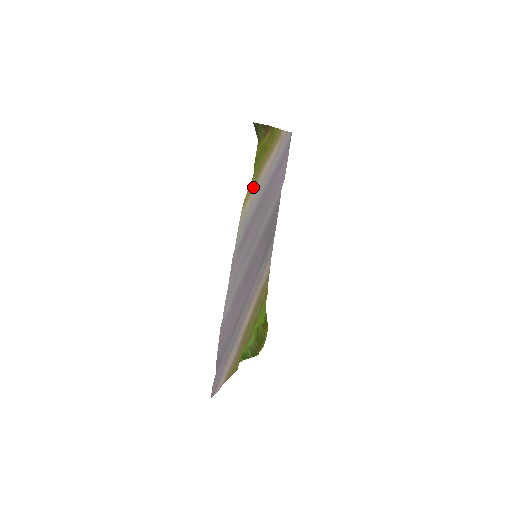
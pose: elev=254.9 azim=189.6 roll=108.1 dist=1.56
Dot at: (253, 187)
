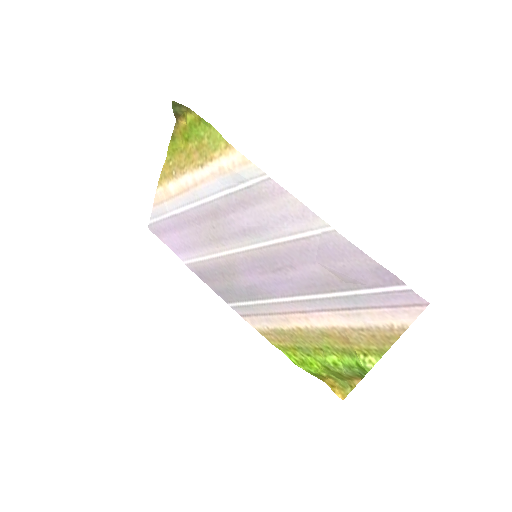
Dot at: (210, 159)
